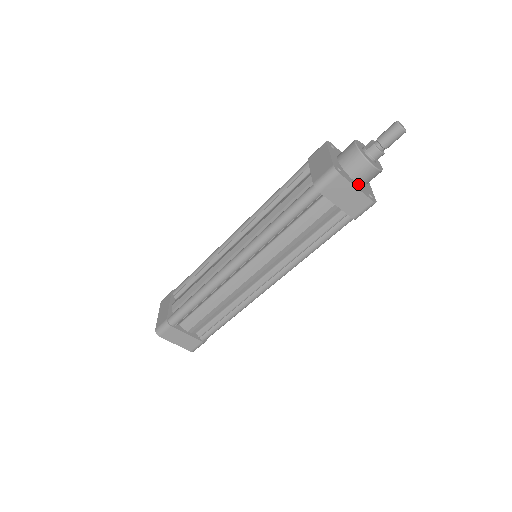
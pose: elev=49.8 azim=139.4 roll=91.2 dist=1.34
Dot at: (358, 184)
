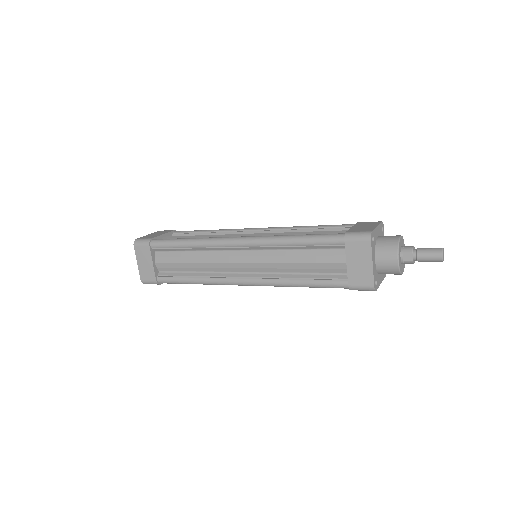
Dot at: occluded
